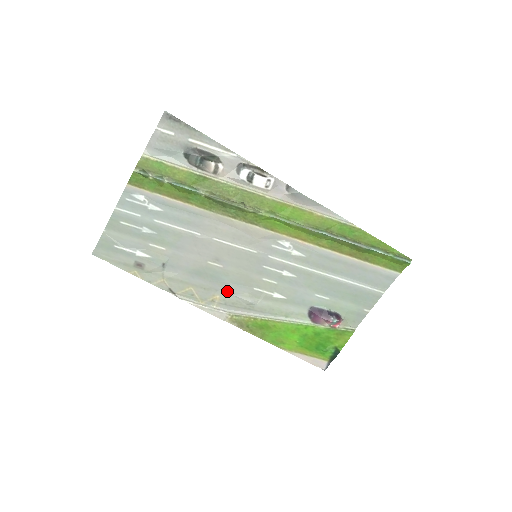
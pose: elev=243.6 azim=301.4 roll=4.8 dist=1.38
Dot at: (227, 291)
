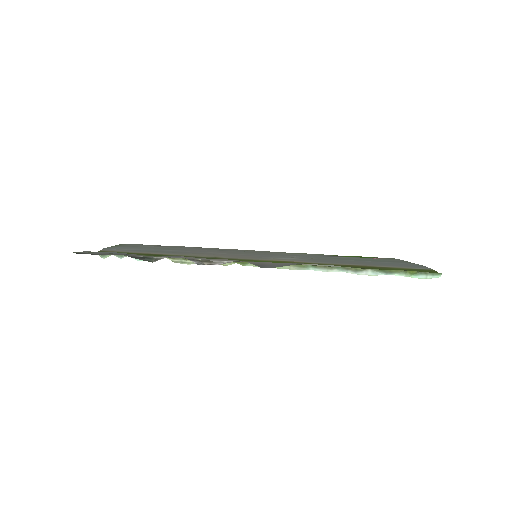
Dot at: (248, 251)
